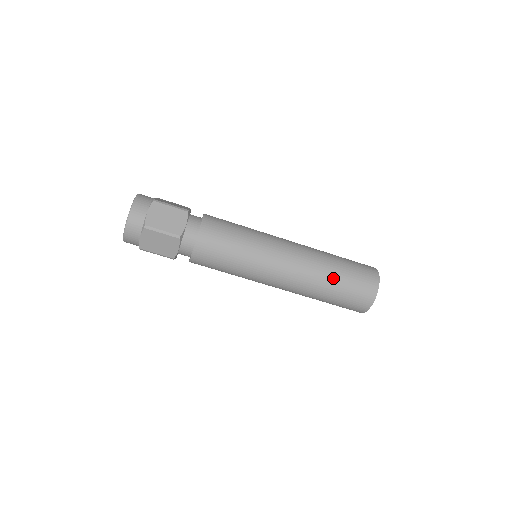
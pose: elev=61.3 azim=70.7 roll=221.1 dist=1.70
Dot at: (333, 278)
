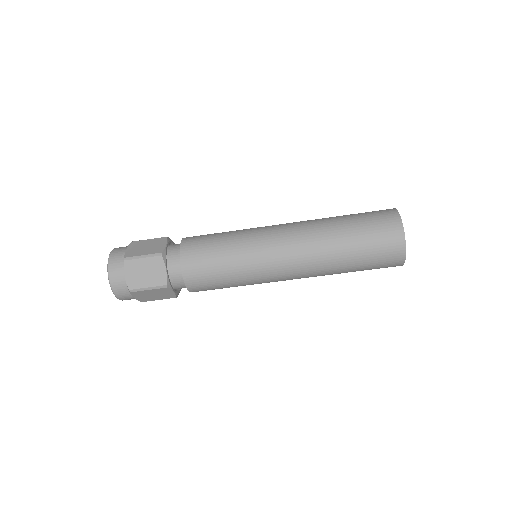
Dot at: (345, 255)
